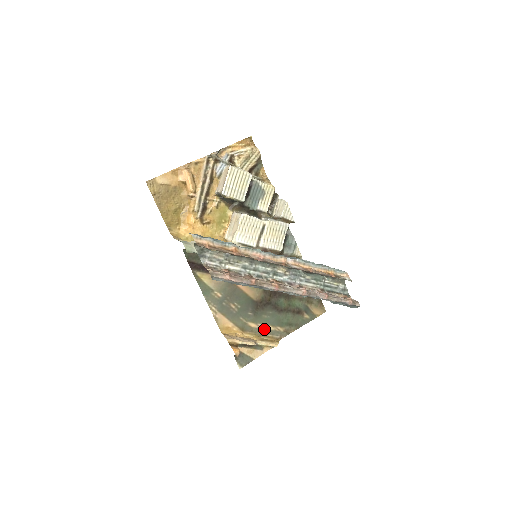
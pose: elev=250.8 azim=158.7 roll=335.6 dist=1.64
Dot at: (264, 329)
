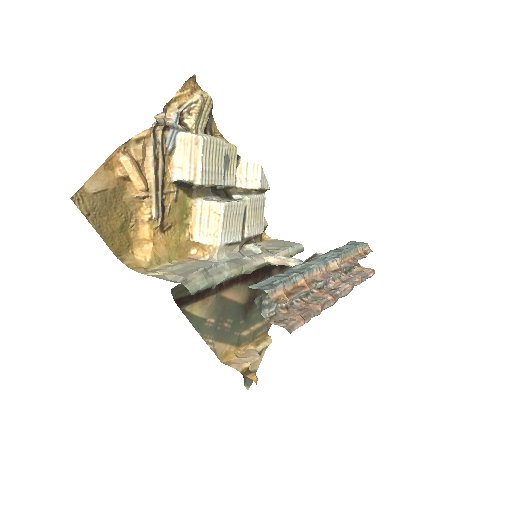
Dot at: (254, 330)
